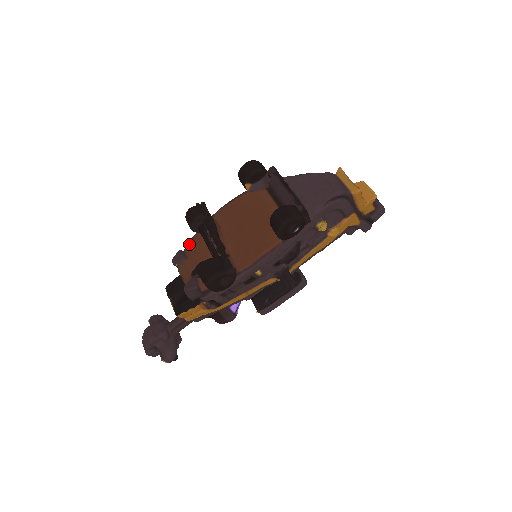
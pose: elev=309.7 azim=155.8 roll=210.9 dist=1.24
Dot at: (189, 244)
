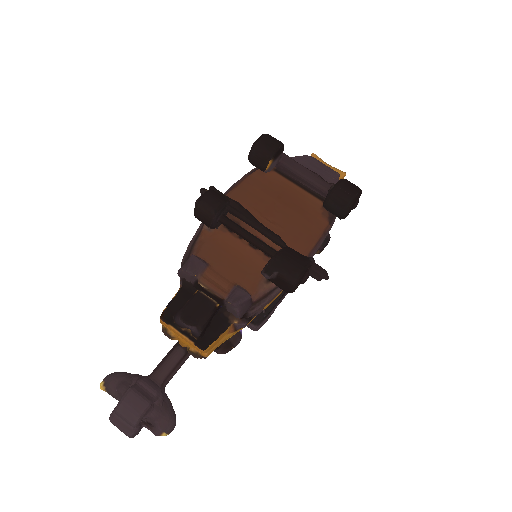
Dot at: (199, 246)
